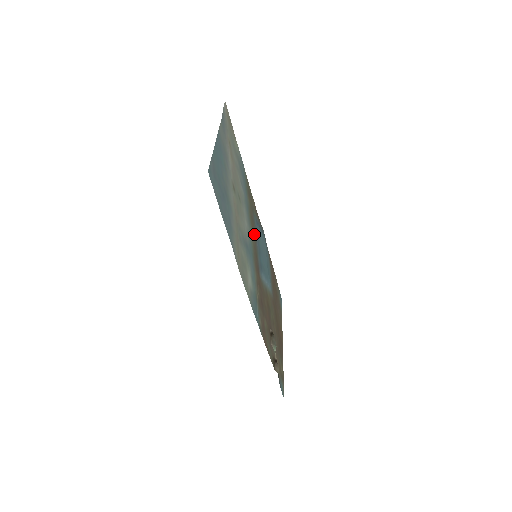
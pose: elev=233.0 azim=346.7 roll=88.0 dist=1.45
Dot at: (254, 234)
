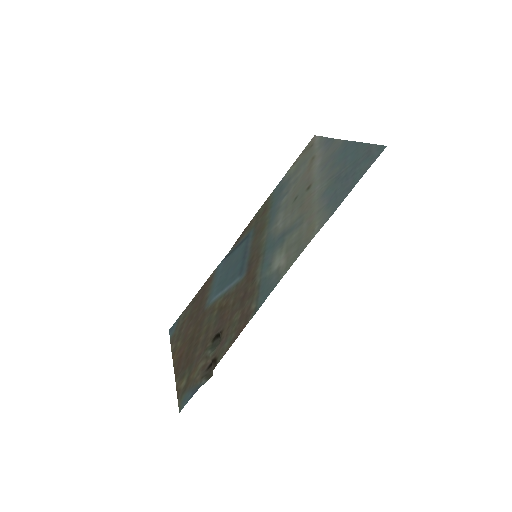
Dot at: (256, 240)
